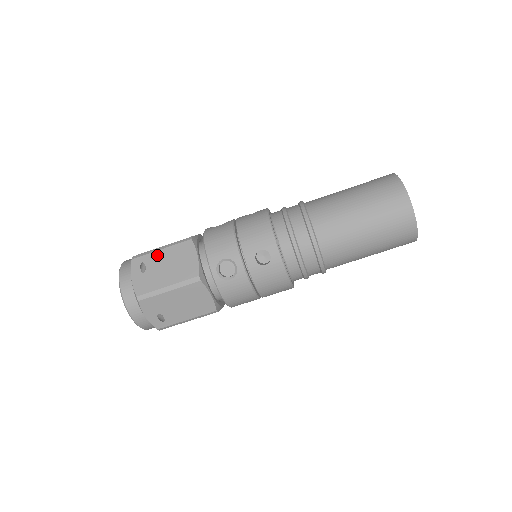
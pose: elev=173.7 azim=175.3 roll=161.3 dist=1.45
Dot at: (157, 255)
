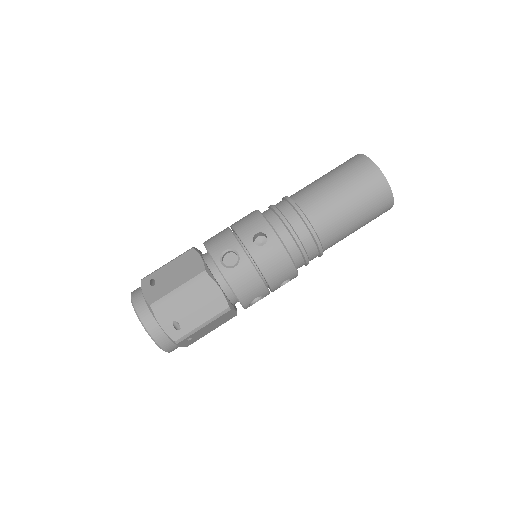
Dot at: (164, 269)
